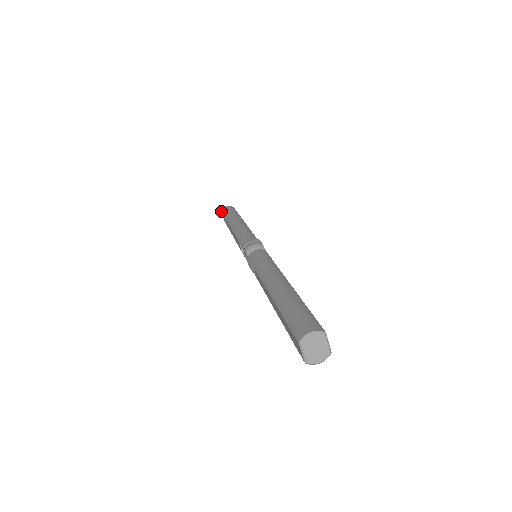
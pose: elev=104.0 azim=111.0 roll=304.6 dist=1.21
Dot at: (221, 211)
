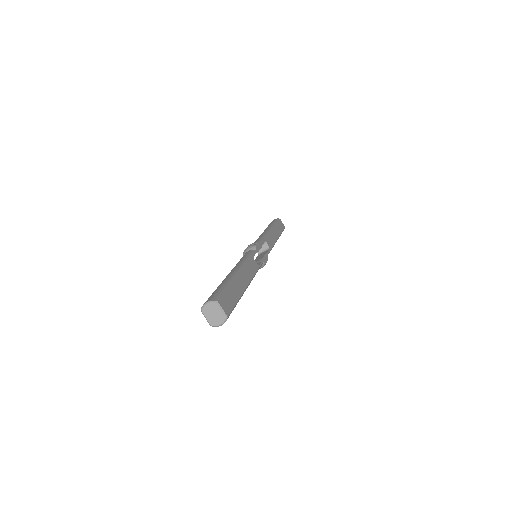
Dot at: occluded
